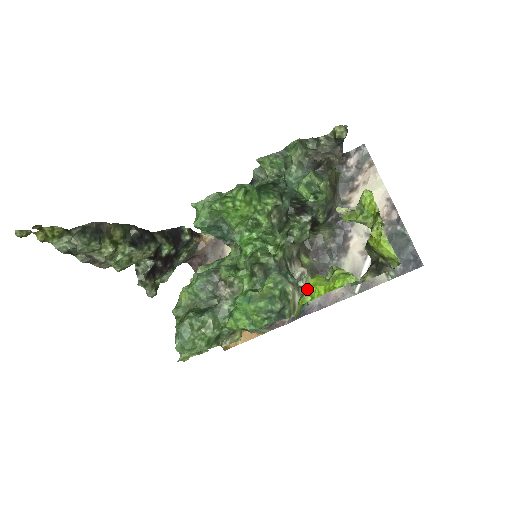
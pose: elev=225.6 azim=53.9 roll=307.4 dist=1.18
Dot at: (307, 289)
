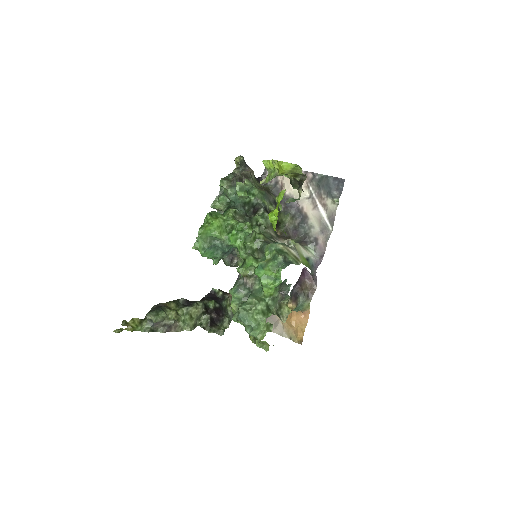
Dot at: (271, 219)
